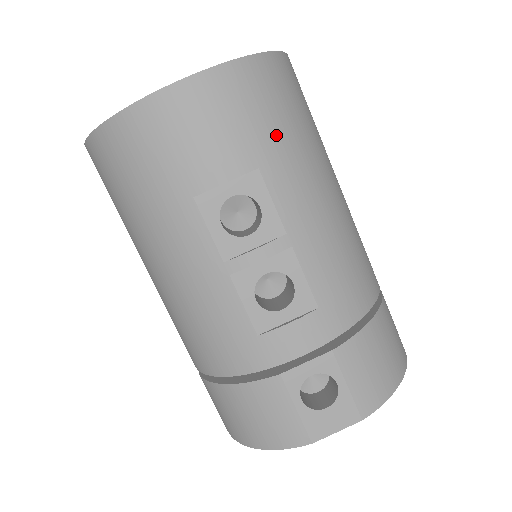
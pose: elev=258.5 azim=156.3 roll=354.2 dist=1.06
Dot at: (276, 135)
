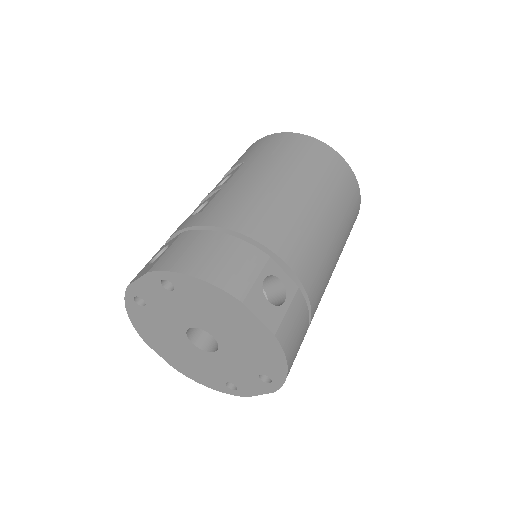
Dot at: (265, 153)
